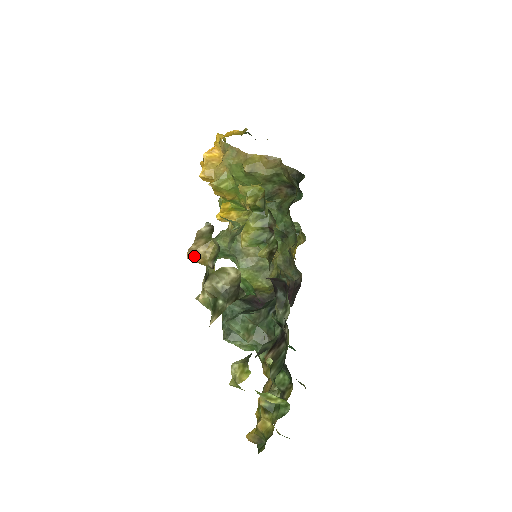
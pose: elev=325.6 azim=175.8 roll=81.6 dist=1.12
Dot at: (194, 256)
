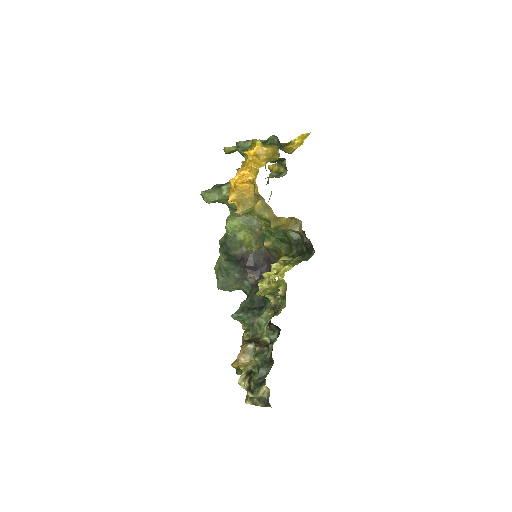
Dot at: occluded
